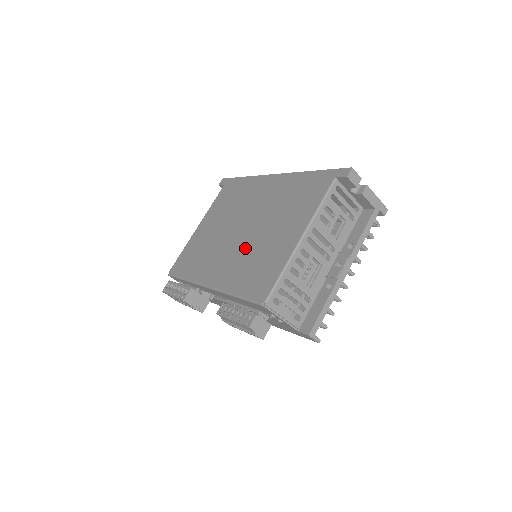
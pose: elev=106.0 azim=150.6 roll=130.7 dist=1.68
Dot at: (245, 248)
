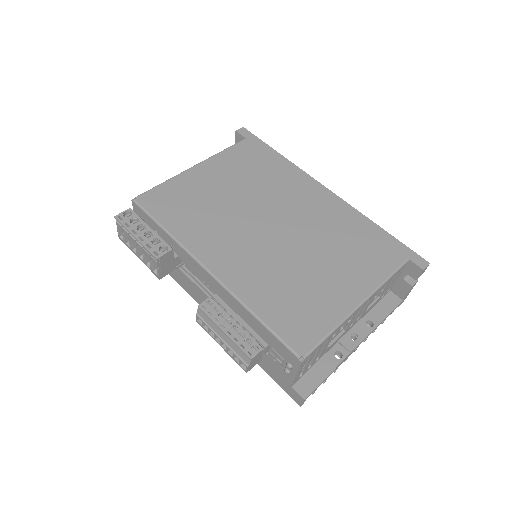
Dot at: (277, 258)
